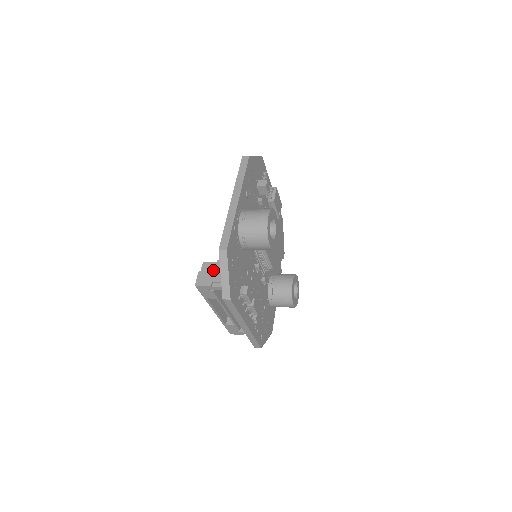
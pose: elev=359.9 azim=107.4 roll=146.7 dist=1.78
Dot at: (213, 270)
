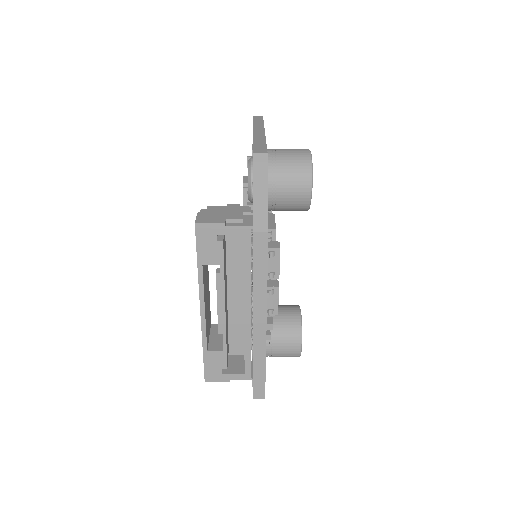
Dot at: (224, 210)
